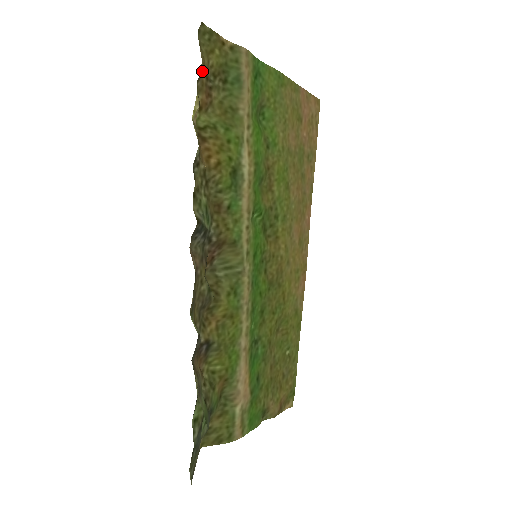
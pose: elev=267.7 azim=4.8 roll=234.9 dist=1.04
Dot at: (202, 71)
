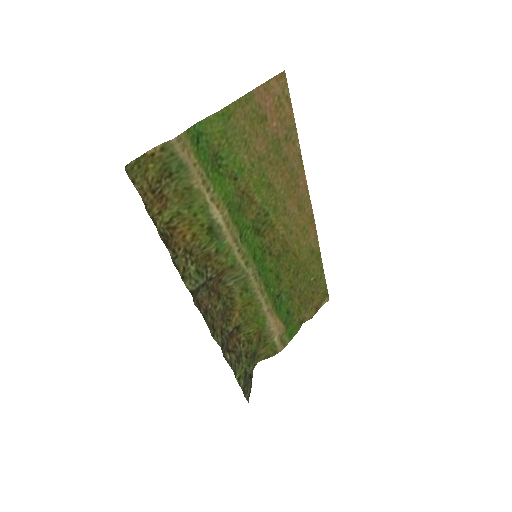
Dot at: (146, 198)
